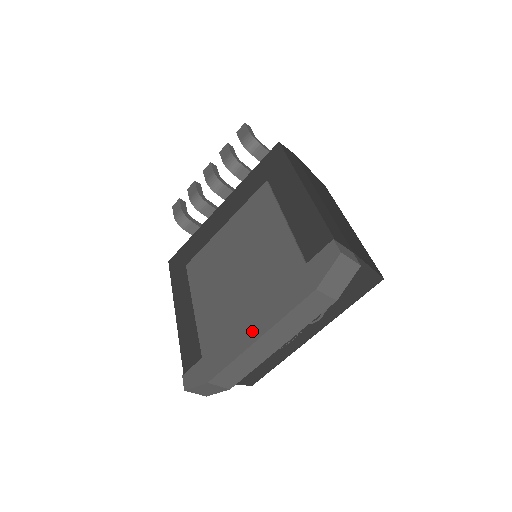
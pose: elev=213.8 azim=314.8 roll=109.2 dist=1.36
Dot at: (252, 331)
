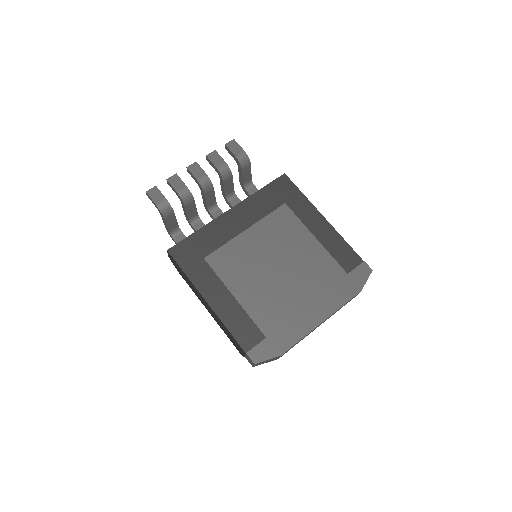
Dot at: (315, 317)
